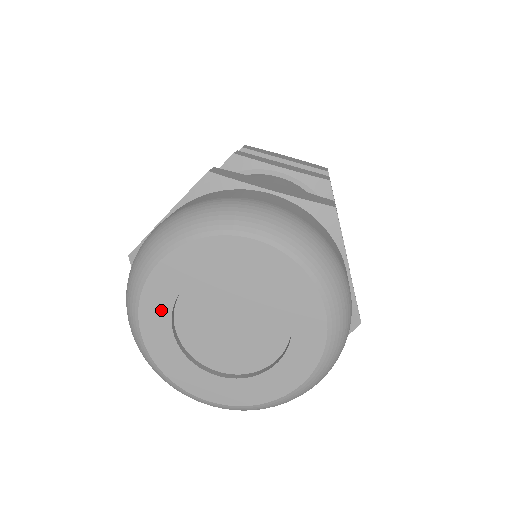
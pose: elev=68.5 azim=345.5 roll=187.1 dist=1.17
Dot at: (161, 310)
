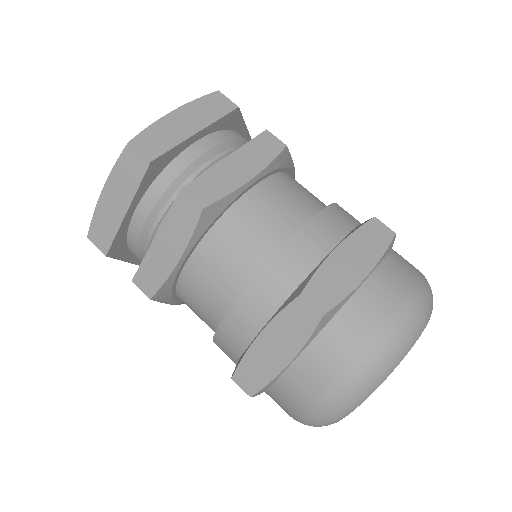
Dot at: occluded
